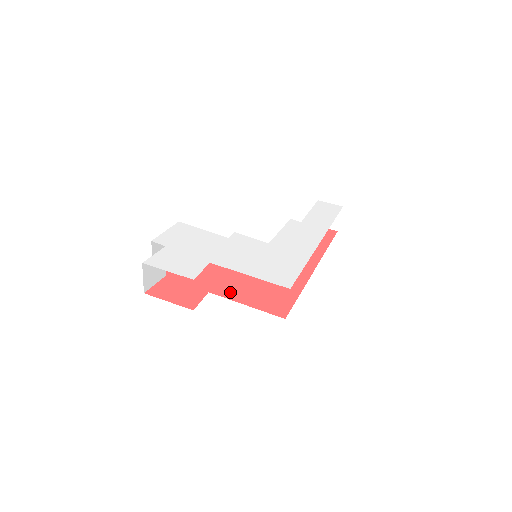
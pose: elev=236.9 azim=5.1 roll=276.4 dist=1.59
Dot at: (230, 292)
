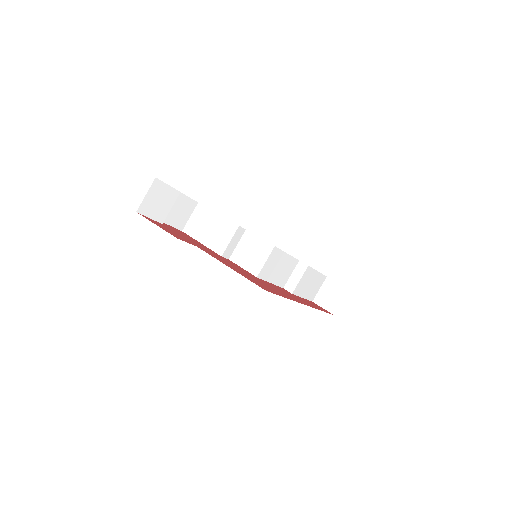
Dot at: (218, 258)
